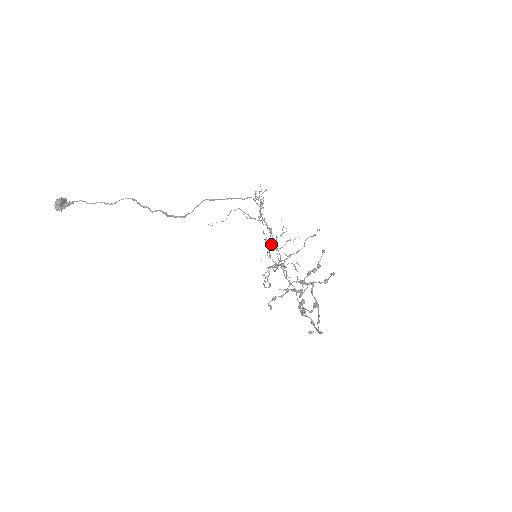
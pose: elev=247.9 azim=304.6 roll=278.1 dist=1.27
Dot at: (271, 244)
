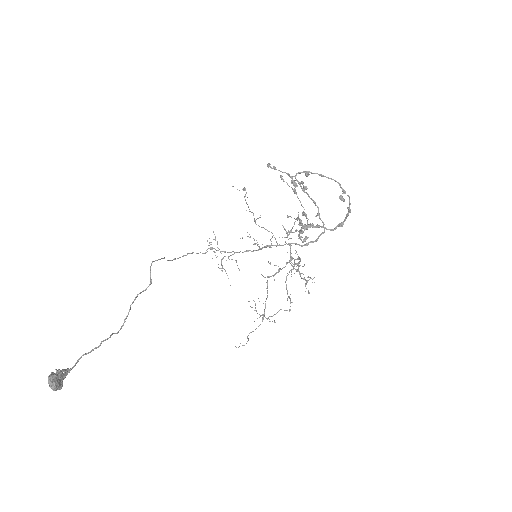
Dot at: (286, 289)
